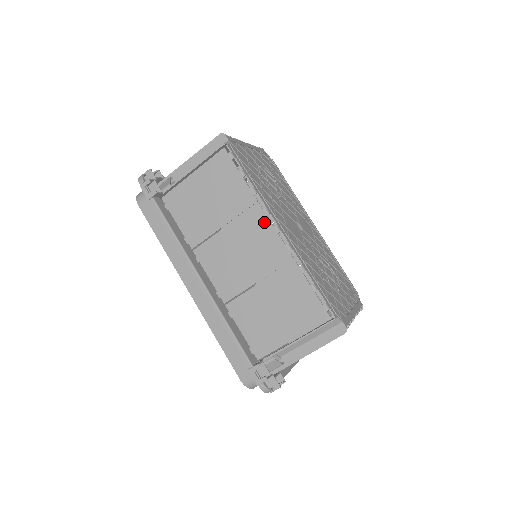
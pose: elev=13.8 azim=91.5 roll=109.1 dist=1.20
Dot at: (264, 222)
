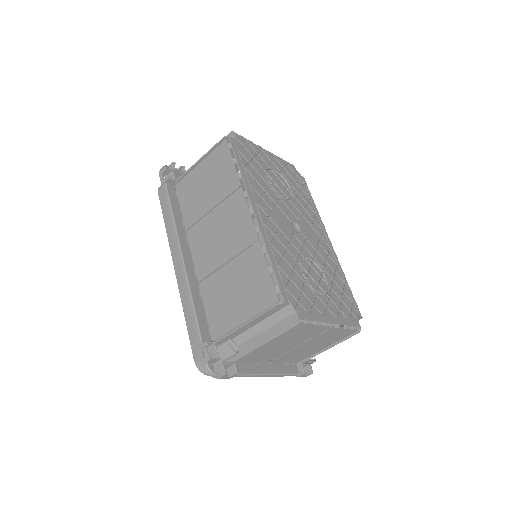
Dot at: (242, 204)
